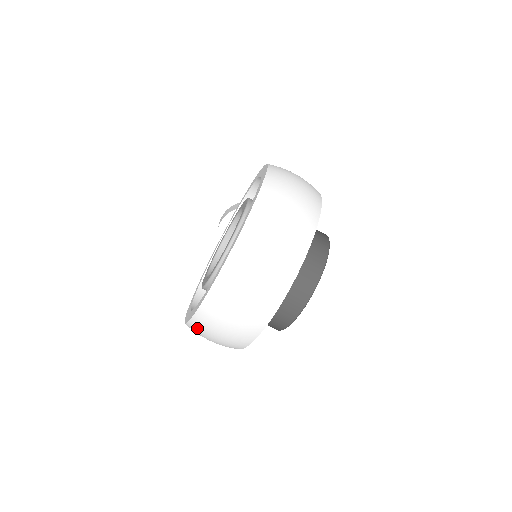
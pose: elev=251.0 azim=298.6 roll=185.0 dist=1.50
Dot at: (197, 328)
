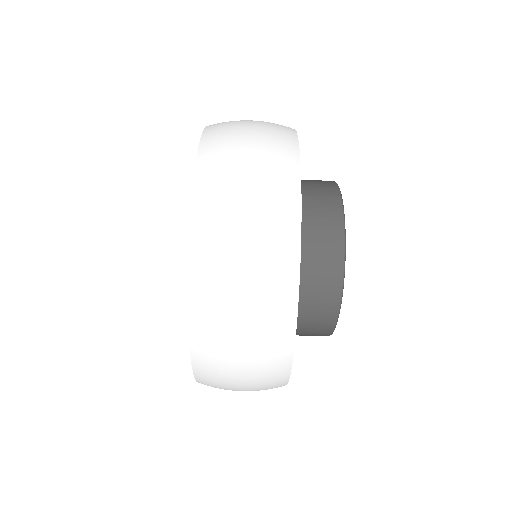
Dot at: (208, 370)
